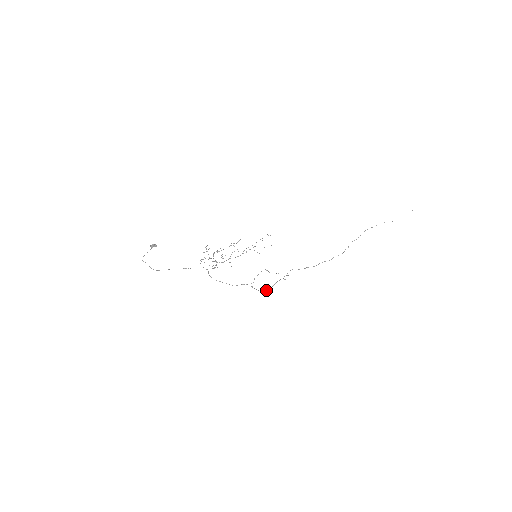
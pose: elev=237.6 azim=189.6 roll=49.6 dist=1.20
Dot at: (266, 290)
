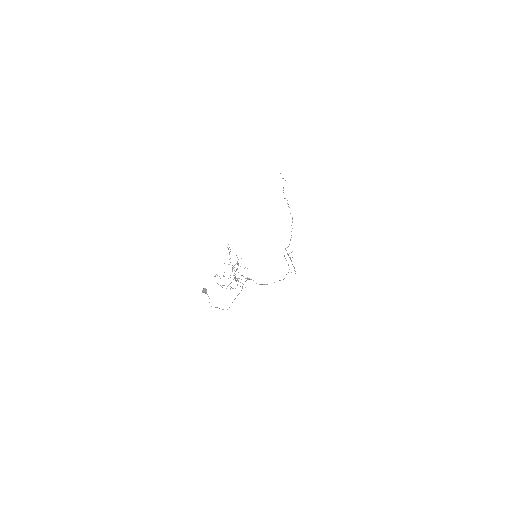
Dot at: (295, 271)
